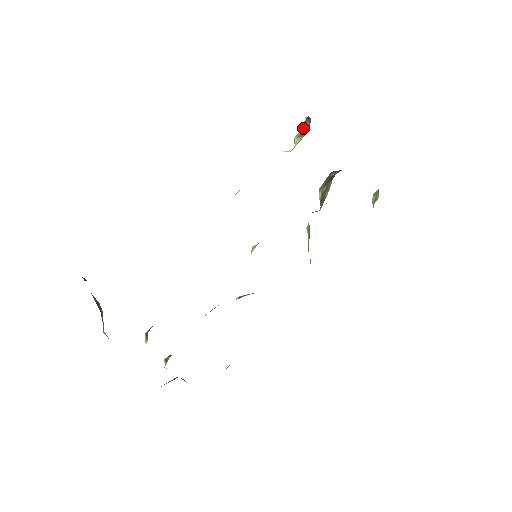
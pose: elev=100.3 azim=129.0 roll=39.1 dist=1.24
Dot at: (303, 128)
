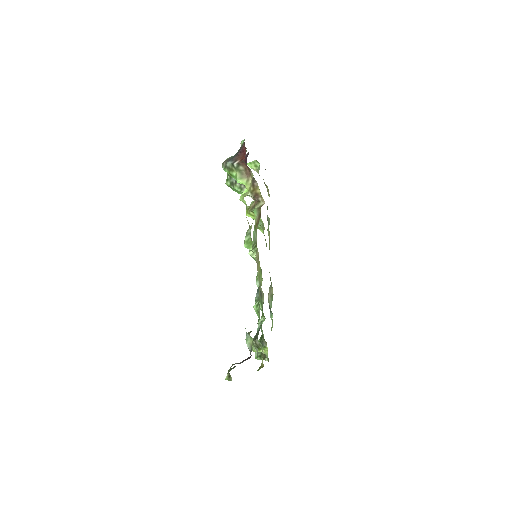
Dot at: (238, 171)
